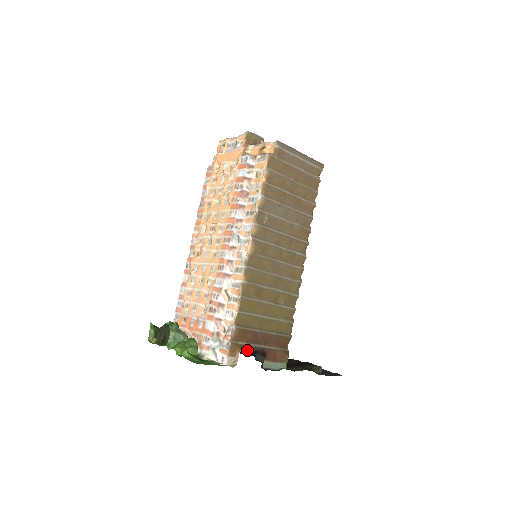
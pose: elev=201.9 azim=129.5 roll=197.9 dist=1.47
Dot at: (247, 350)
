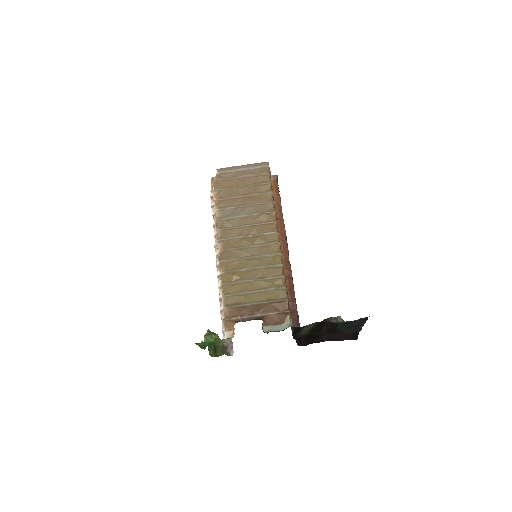
Dot at: occluded
